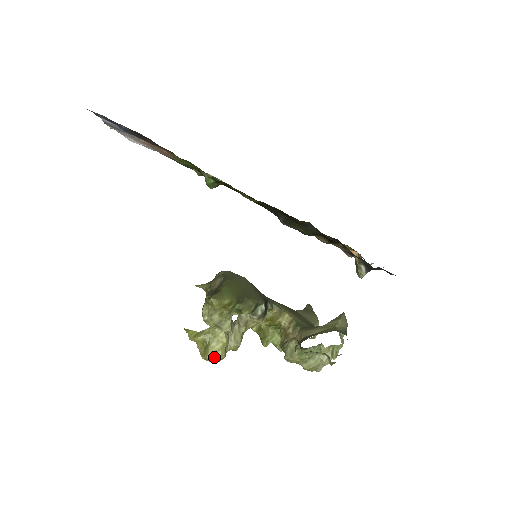
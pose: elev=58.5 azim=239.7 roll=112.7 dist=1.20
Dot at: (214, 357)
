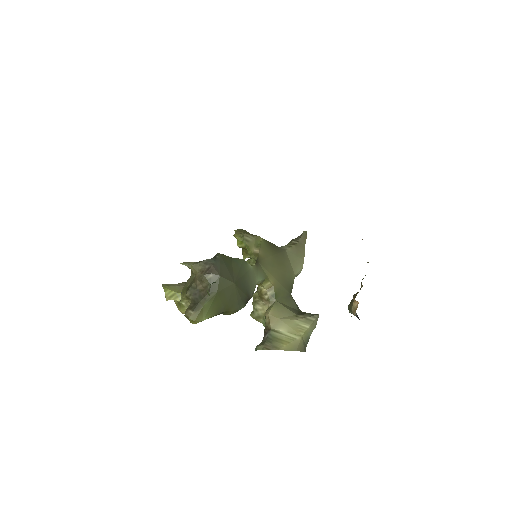
Dot at: occluded
